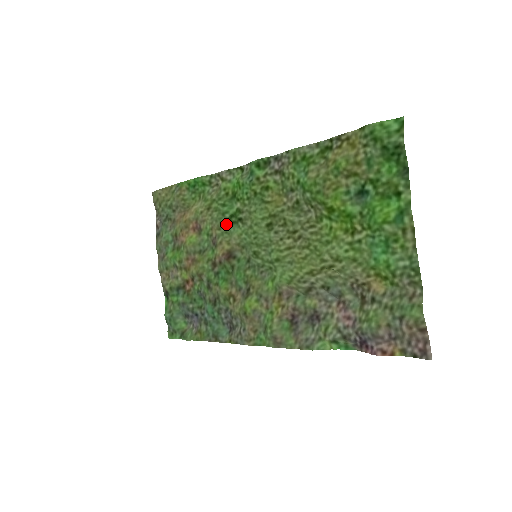
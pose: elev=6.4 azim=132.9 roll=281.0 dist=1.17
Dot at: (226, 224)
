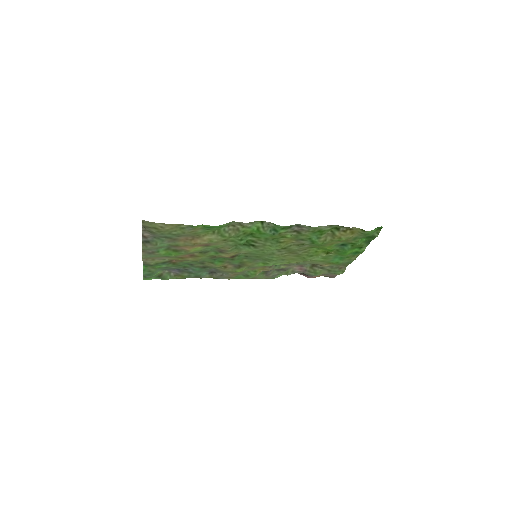
Dot at: (237, 245)
